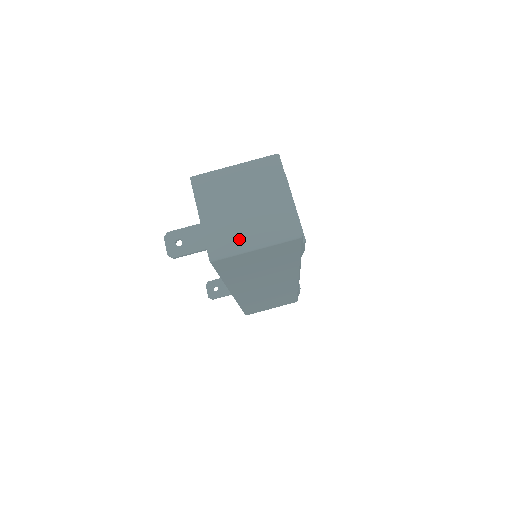
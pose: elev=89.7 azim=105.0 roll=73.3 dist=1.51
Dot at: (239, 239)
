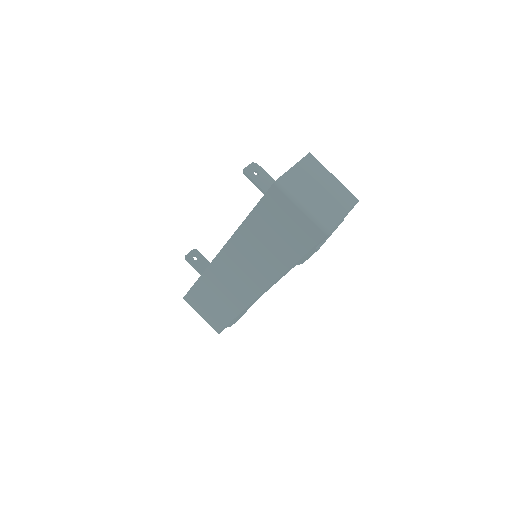
Dot at: (300, 195)
